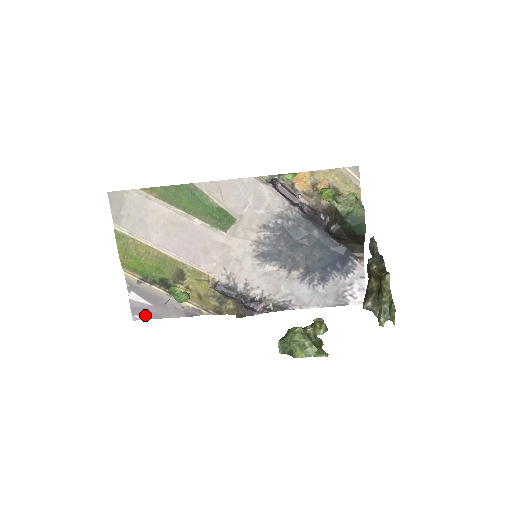
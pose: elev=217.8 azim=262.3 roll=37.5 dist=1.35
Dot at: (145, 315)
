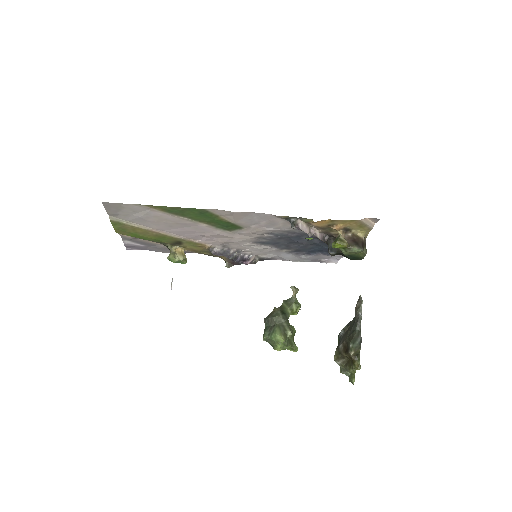
Dot at: (139, 249)
